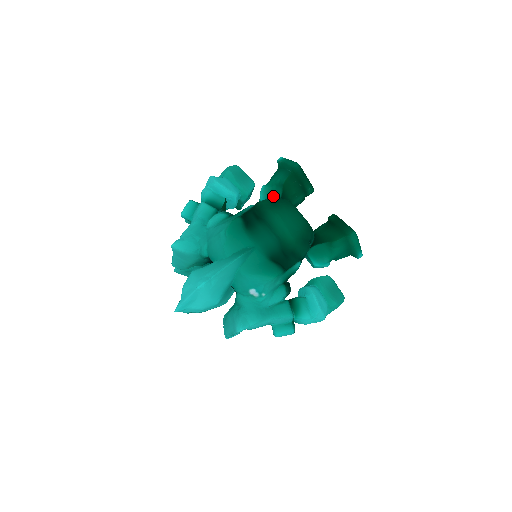
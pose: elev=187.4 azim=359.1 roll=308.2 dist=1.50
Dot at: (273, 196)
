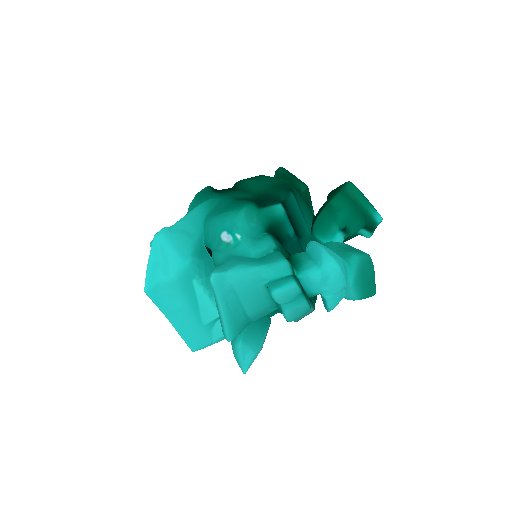
Dot at: occluded
